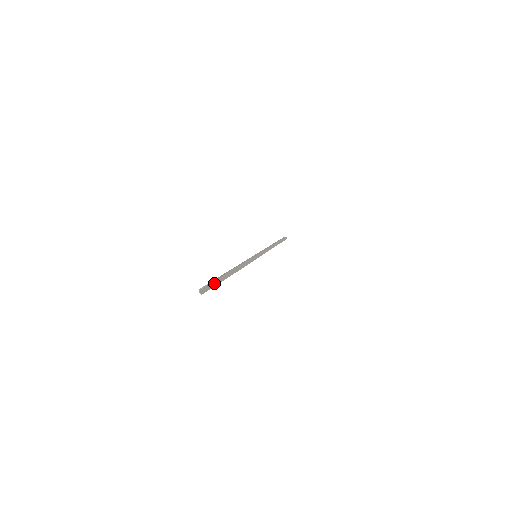
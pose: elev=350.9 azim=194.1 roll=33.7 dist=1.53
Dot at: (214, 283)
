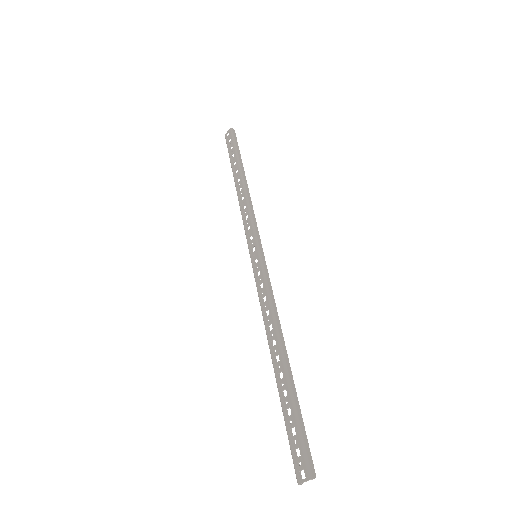
Dot at: (310, 465)
